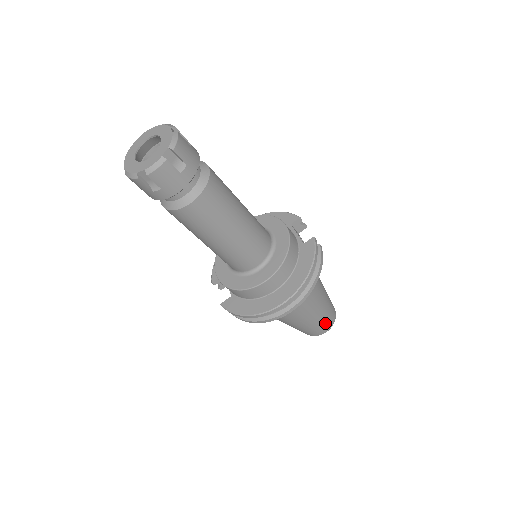
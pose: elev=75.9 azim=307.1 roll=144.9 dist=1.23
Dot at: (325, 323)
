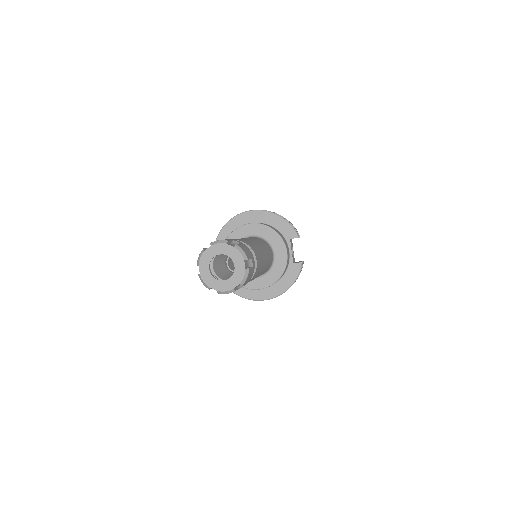
Dot at: occluded
